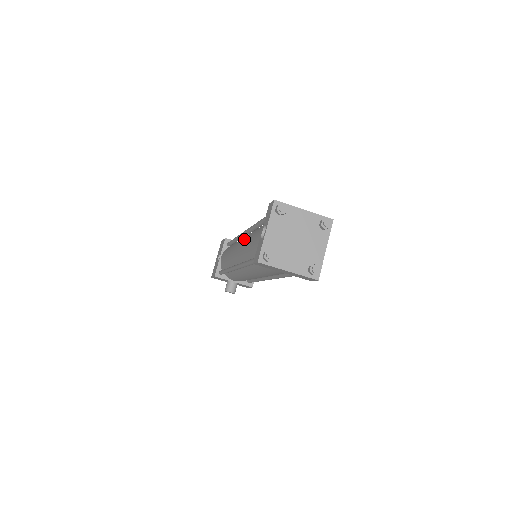
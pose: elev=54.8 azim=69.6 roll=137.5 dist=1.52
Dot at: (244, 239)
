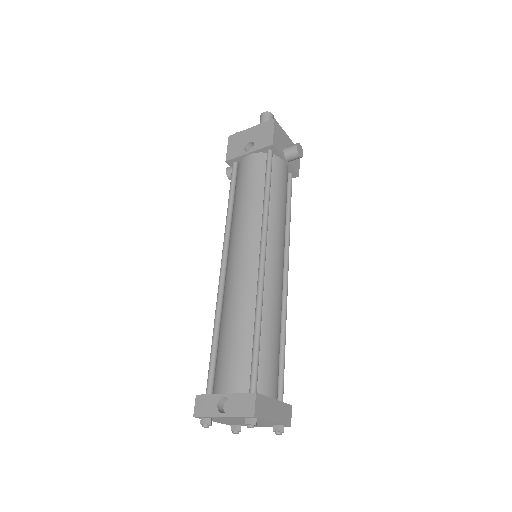
Dot at: (245, 281)
